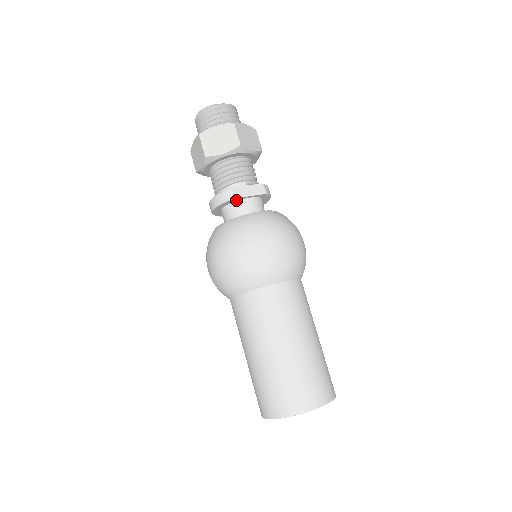
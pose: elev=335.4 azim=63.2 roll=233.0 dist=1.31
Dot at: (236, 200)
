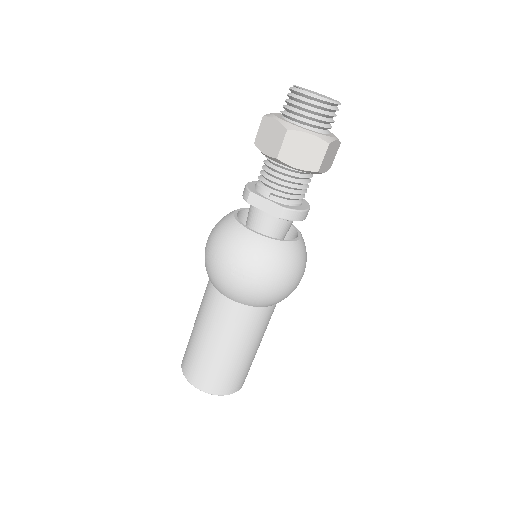
Dot at: occluded
